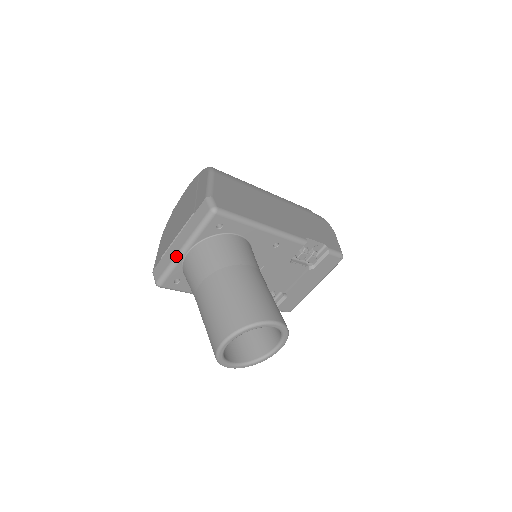
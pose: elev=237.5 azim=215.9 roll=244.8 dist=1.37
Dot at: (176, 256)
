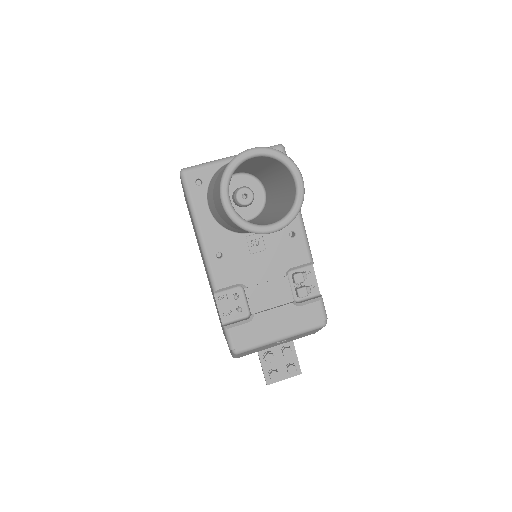
Dot at: (222, 159)
